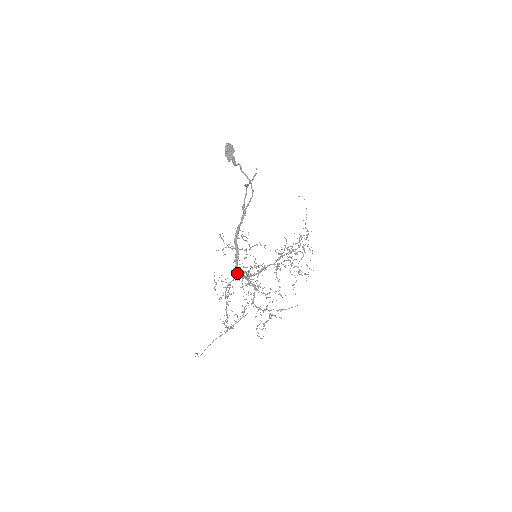
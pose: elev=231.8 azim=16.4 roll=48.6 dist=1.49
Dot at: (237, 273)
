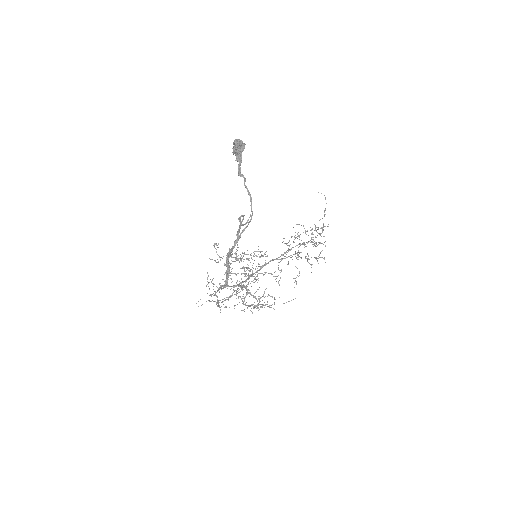
Dot at: (226, 286)
